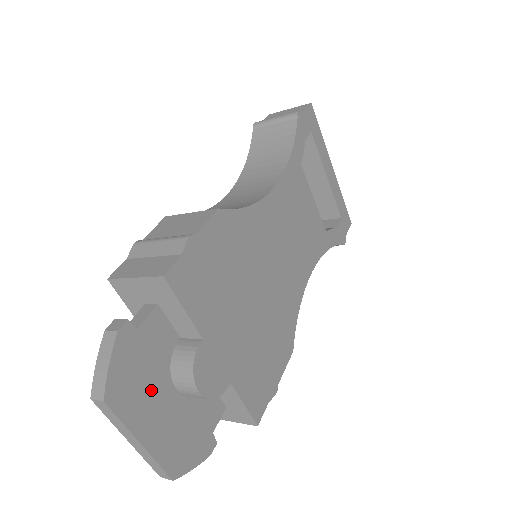
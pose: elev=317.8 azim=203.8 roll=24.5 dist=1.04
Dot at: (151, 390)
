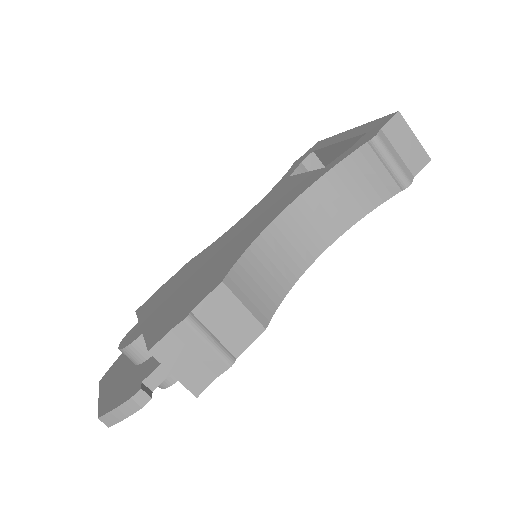
Dot at: occluded
